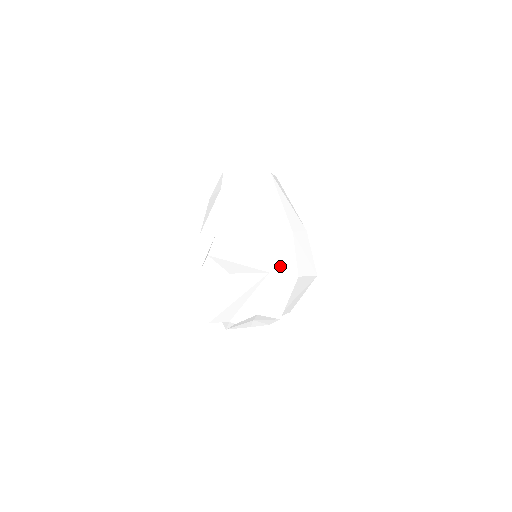
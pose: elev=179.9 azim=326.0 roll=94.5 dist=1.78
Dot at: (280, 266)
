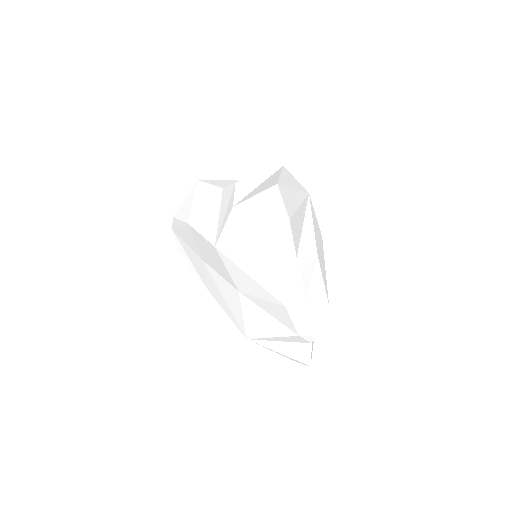
Dot at: occluded
